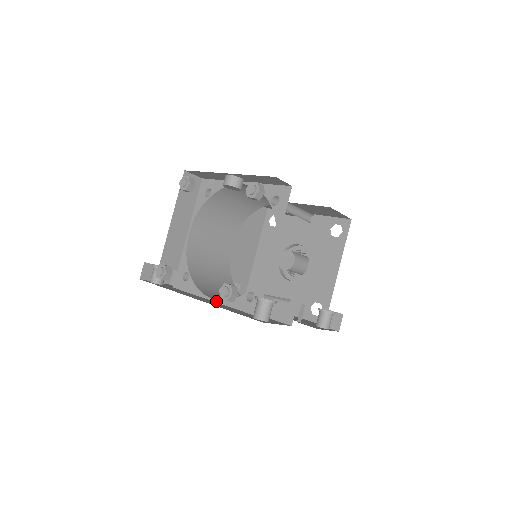
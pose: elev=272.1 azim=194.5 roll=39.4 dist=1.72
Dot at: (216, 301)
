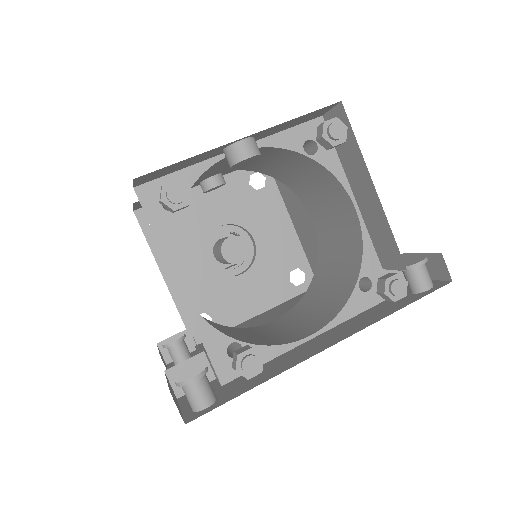
Dot at: (319, 333)
